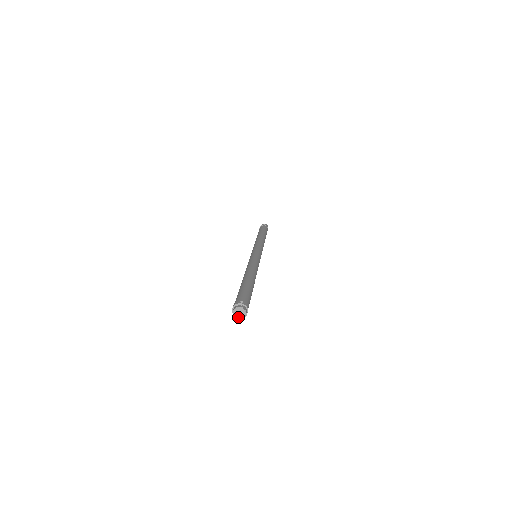
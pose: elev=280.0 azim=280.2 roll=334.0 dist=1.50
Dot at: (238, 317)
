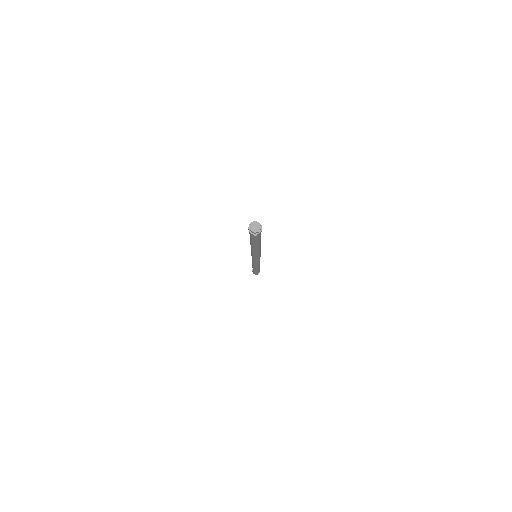
Dot at: (254, 231)
